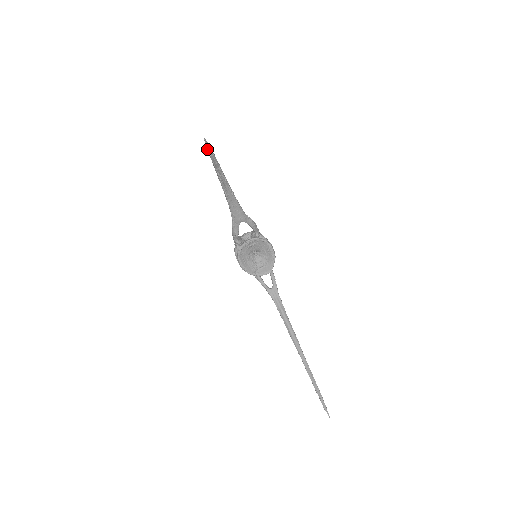
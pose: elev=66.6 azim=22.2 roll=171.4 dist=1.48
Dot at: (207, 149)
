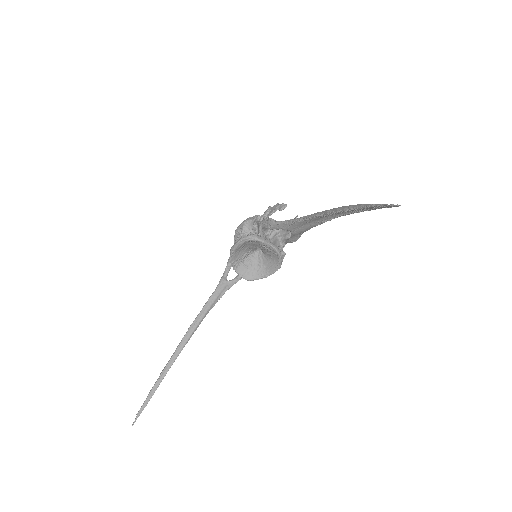
Dot at: (381, 204)
